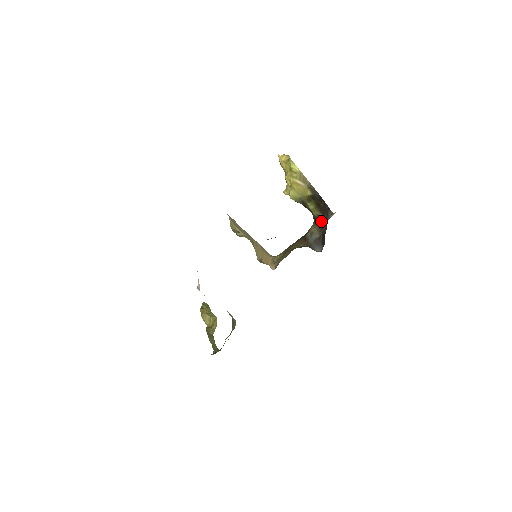
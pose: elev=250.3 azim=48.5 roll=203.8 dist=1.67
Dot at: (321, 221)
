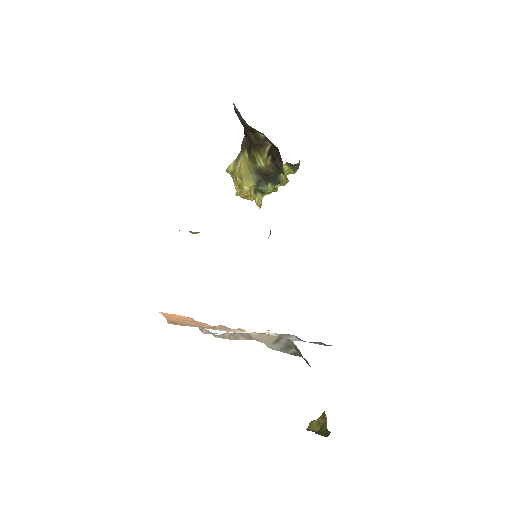
Dot at: (274, 154)
